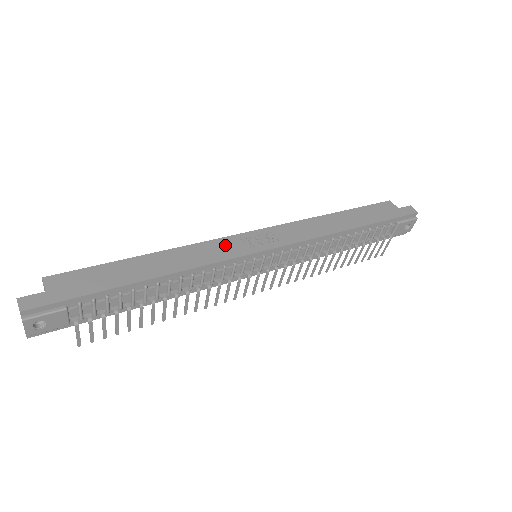
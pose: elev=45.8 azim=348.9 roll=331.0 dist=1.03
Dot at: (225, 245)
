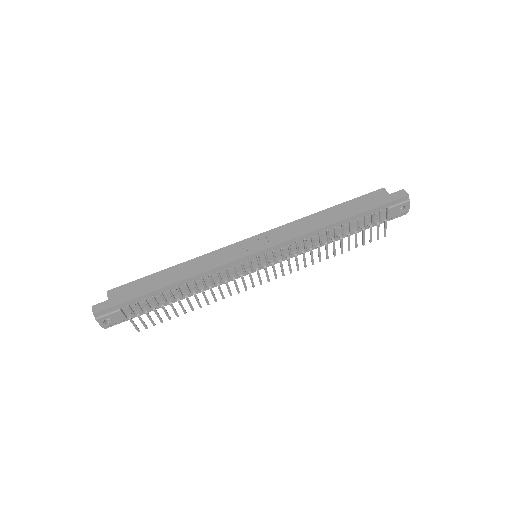
Dot at: (227, 252)
